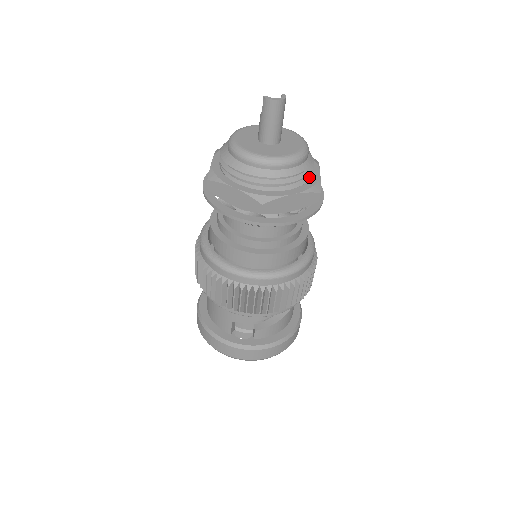
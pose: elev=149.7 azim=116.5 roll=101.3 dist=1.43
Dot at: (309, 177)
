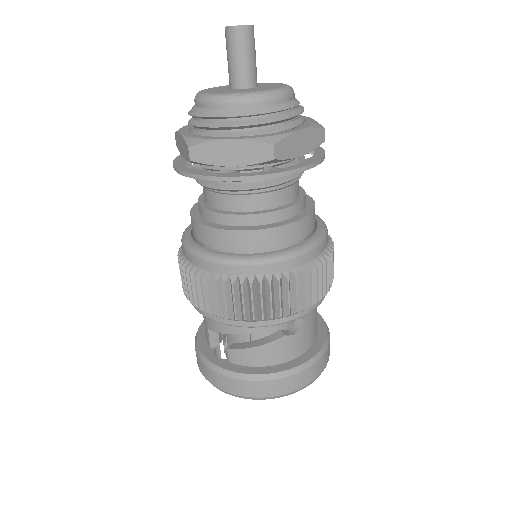
Dot at: (275, 130)
